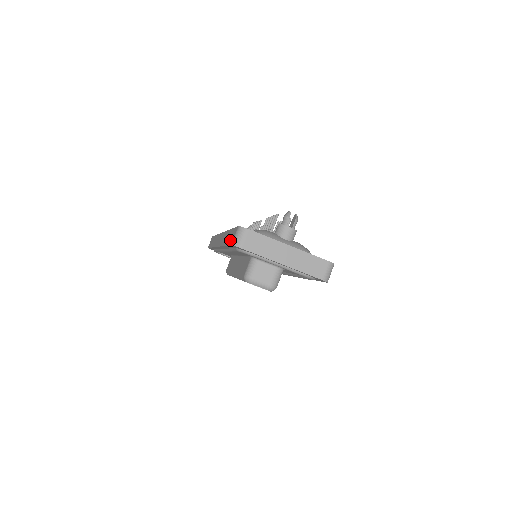
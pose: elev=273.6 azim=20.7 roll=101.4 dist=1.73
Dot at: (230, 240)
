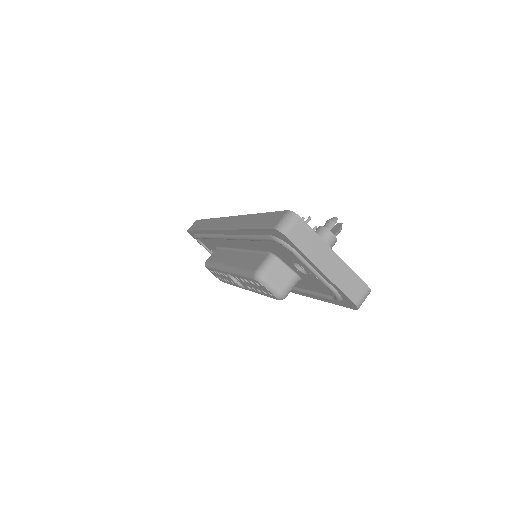
Dot at: (267, 223)
